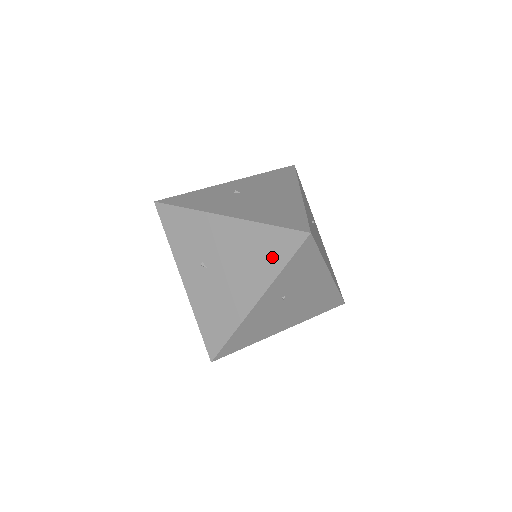
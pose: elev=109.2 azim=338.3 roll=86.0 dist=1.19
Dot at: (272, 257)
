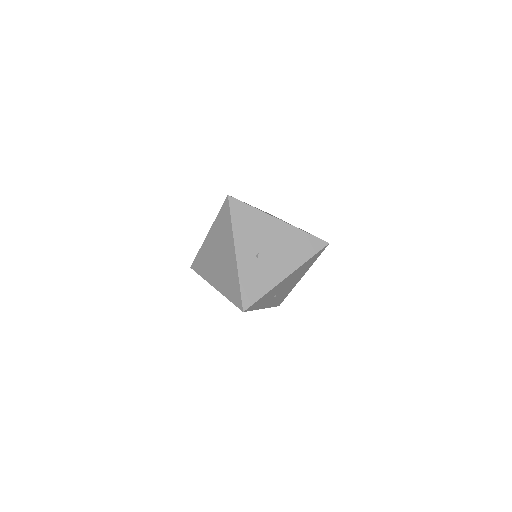
Dot at: occluded
